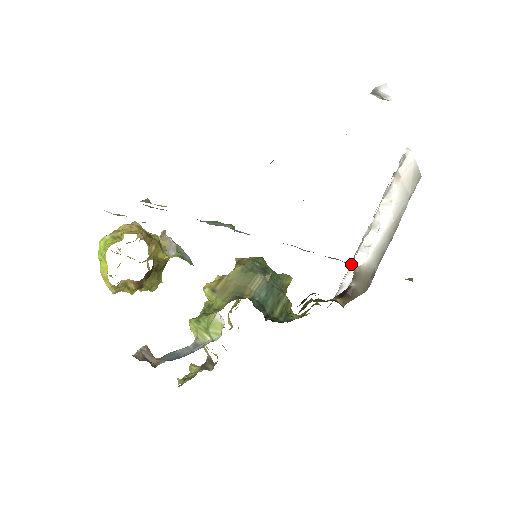
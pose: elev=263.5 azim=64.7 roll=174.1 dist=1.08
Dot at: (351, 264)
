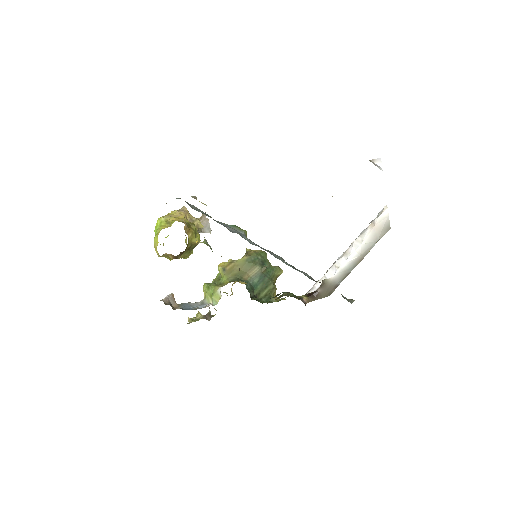
Dot at: (324, 275)
